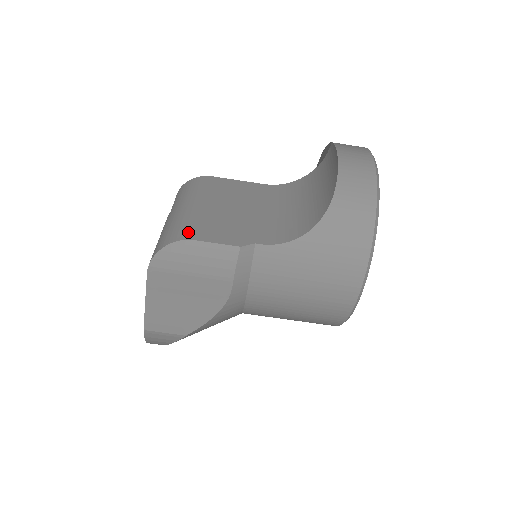
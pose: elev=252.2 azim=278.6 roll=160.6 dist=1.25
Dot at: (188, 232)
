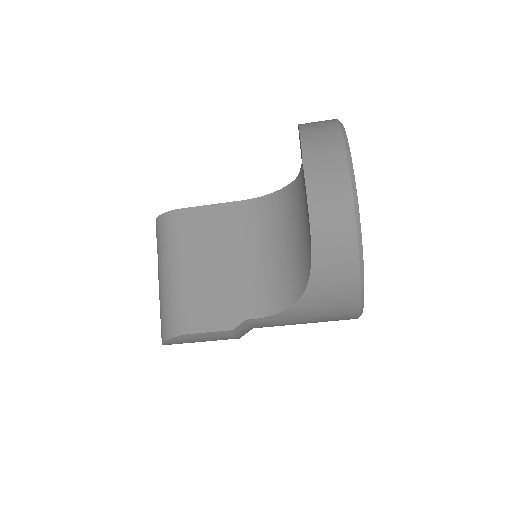
Dot at: (182, 323)
